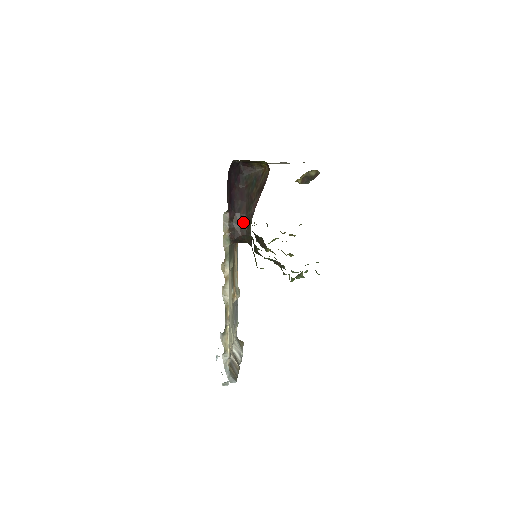
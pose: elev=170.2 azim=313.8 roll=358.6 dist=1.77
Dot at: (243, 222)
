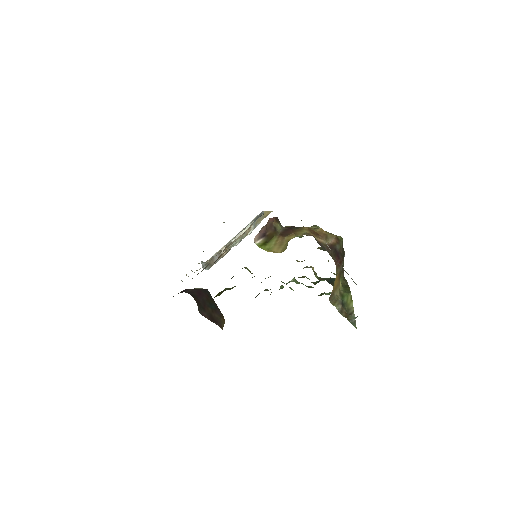
Dot at: occluded
